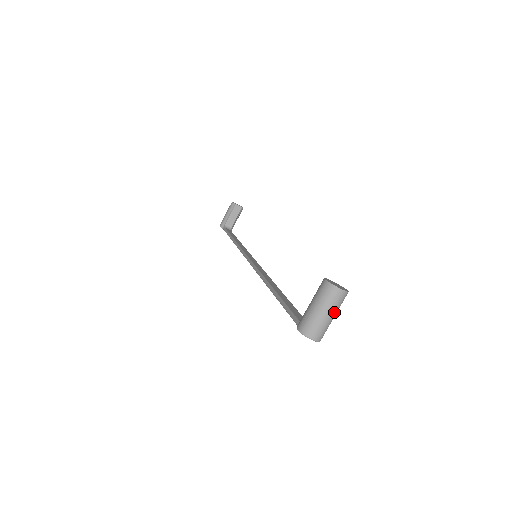
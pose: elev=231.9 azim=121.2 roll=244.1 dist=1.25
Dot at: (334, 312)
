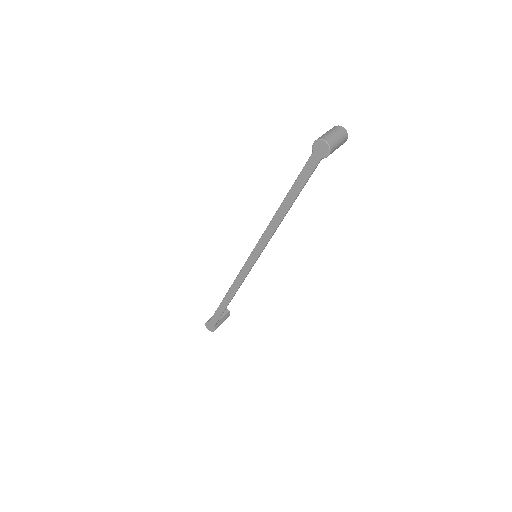
Dot at: (339, 136)
